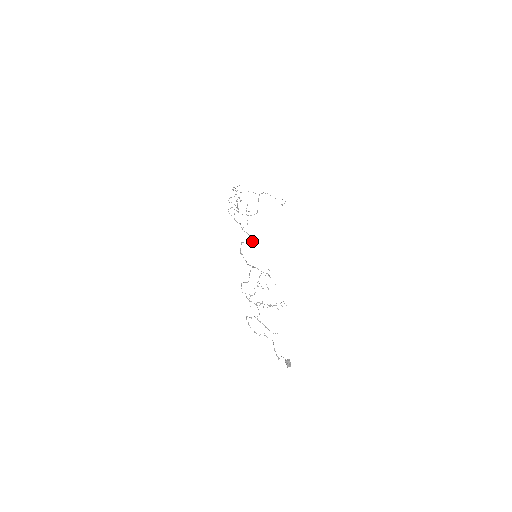
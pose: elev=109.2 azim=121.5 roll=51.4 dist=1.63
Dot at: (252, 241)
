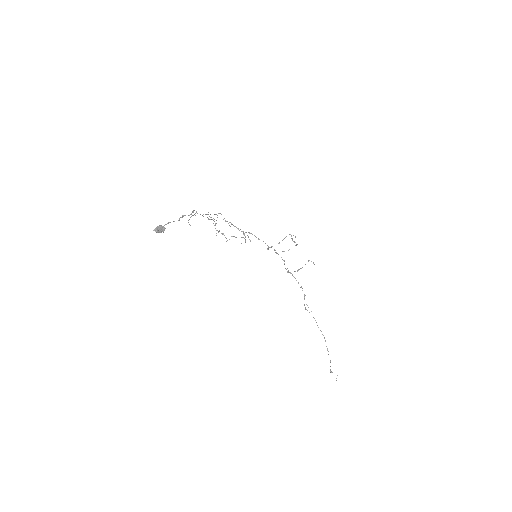
Dot at: (267, 249)
